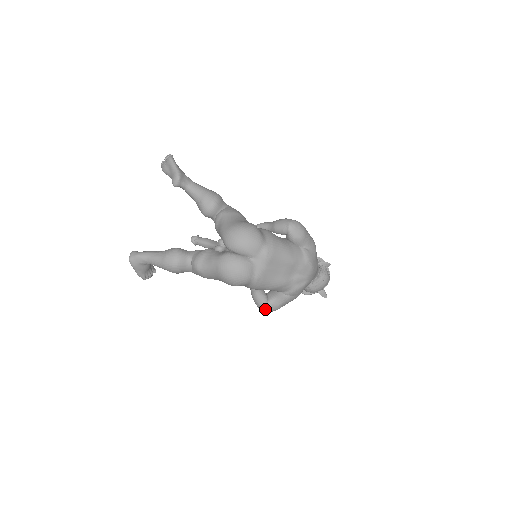
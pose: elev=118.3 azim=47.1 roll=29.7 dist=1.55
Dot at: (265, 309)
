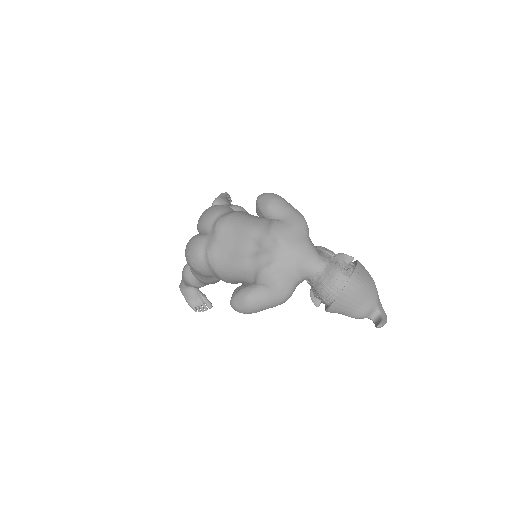
Dot at: (232, 304)
